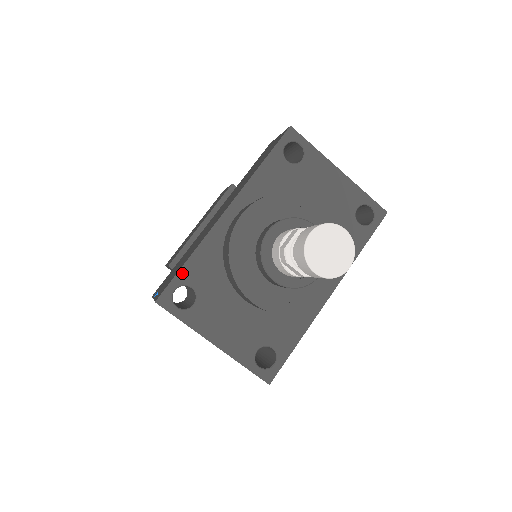
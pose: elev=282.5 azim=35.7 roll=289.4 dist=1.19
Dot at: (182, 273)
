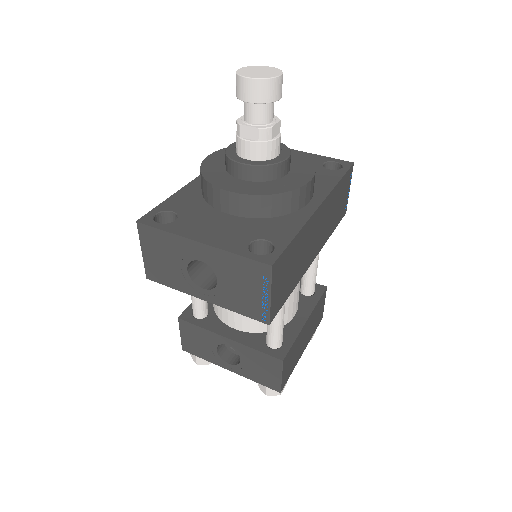
Dot at: (163, 205)
